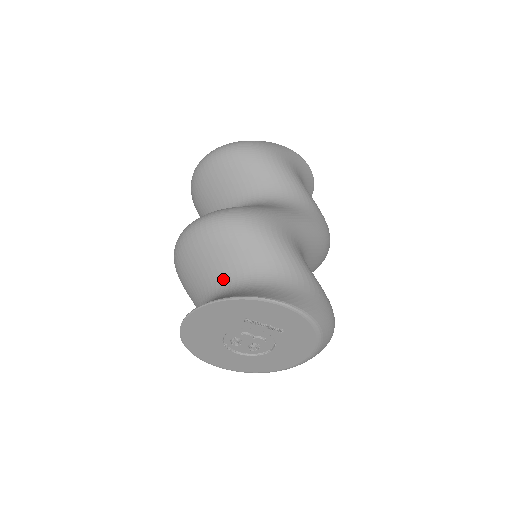
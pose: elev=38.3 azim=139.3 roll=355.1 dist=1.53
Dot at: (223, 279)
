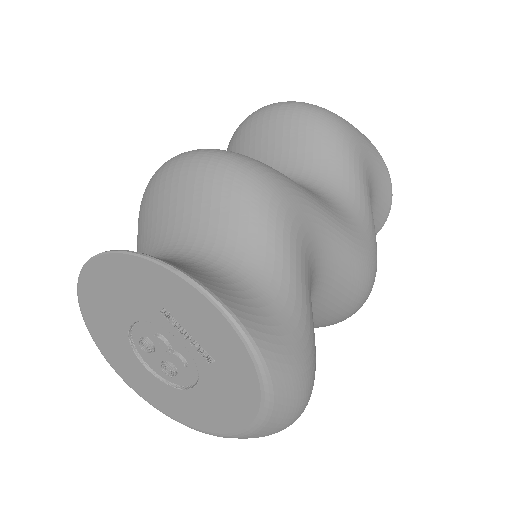
Dot at: (174, 241)
